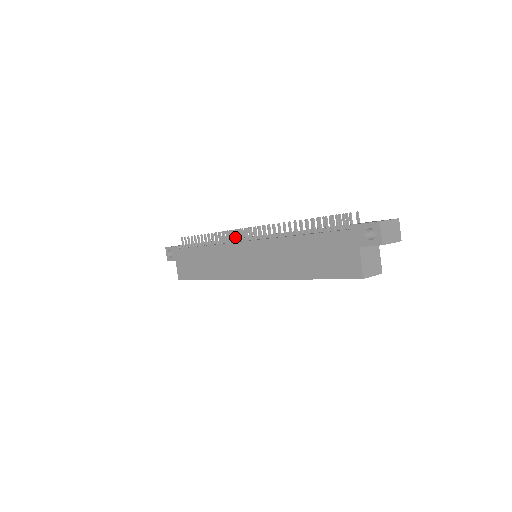
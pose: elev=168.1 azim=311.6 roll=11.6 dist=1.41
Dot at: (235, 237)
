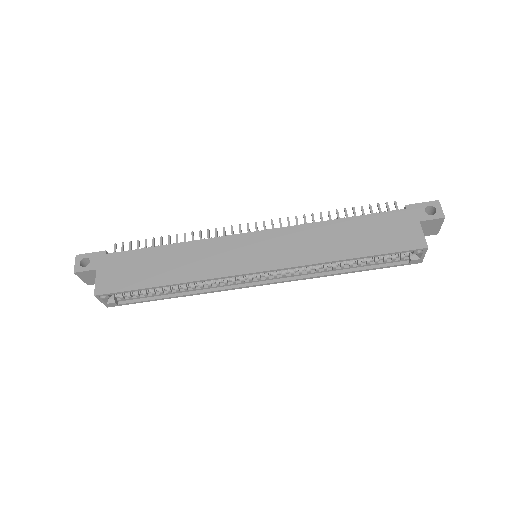
Dot at: occluded
